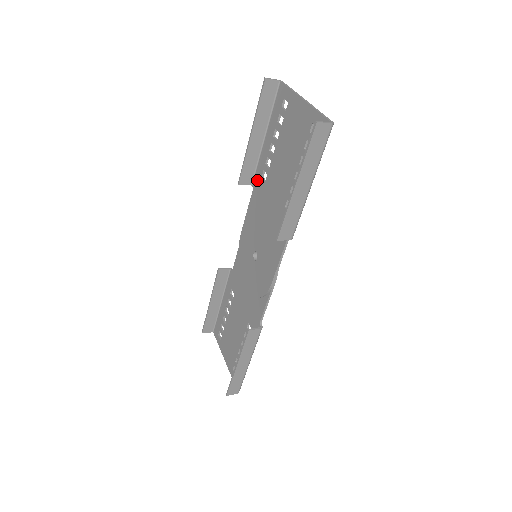
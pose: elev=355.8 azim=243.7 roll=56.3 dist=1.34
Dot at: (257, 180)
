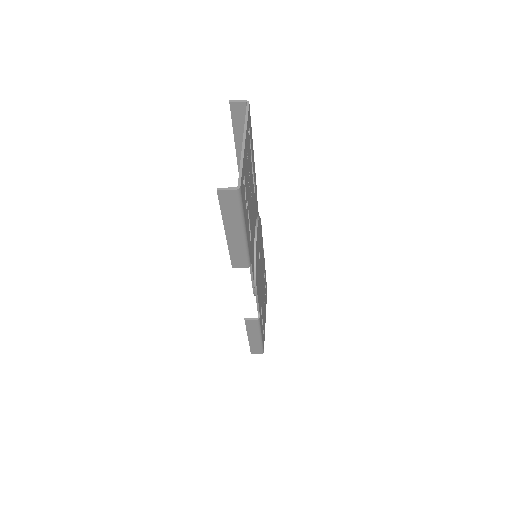
Dot at: occluded
